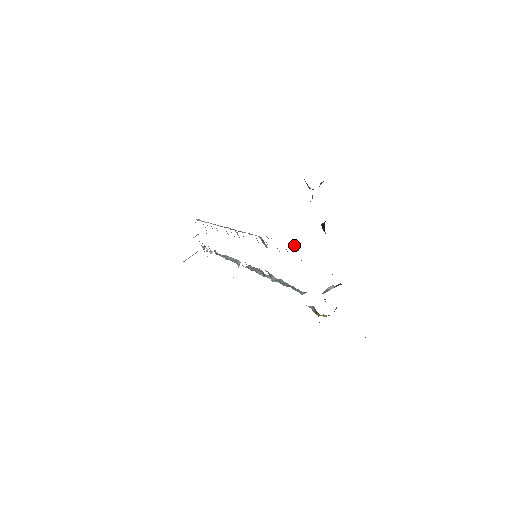
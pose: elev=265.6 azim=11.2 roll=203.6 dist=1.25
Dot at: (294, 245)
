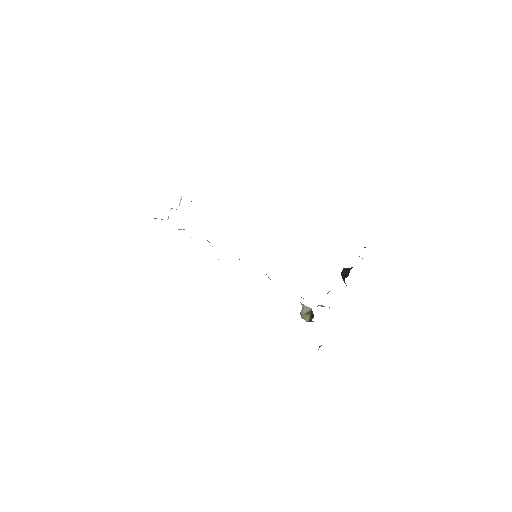
Dot at: occluded
